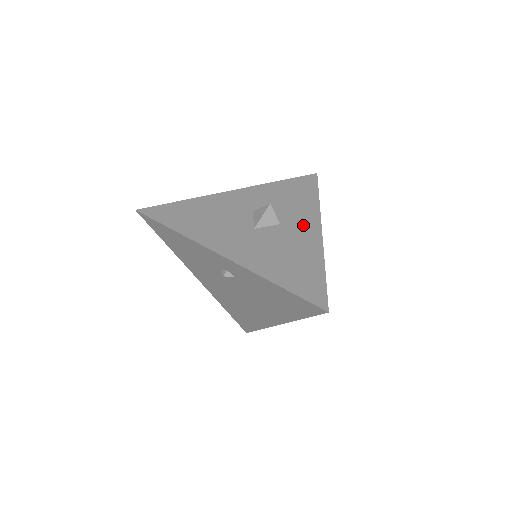
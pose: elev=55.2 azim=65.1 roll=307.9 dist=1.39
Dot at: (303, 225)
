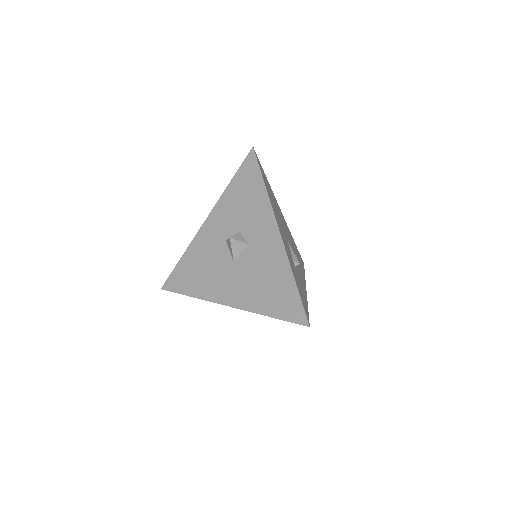
Dot at: (264, 234)
